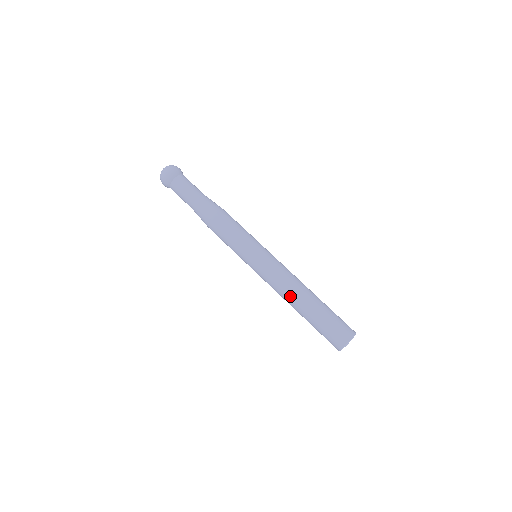
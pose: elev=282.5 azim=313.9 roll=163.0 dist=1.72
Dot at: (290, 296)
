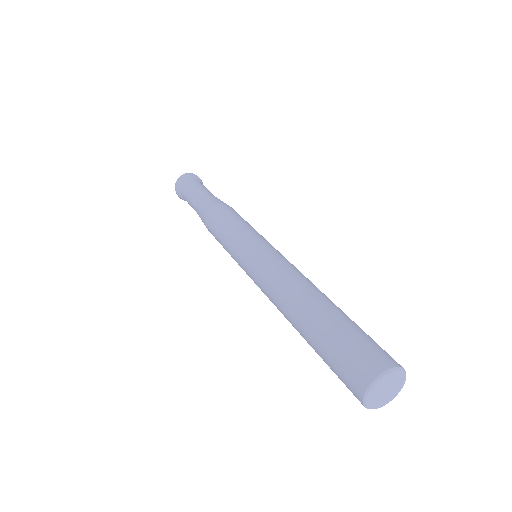
Dot at: (285, 295)
